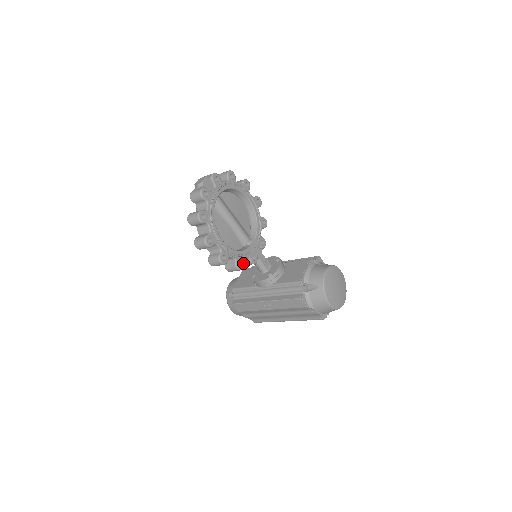
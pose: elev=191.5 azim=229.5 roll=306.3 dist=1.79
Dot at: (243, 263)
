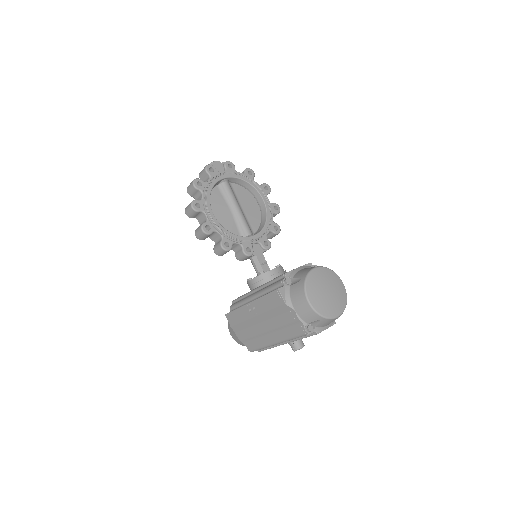
Dot at: (231, 246)
